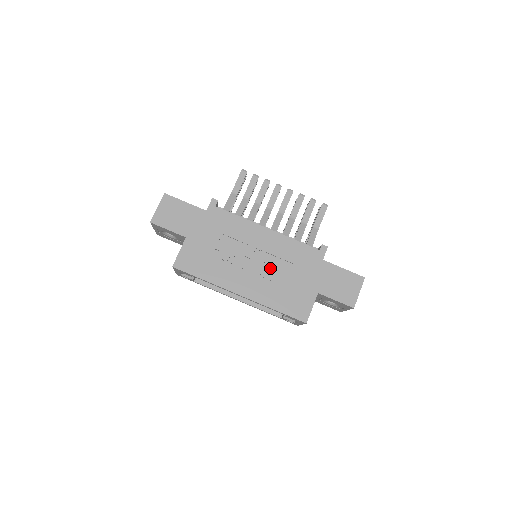
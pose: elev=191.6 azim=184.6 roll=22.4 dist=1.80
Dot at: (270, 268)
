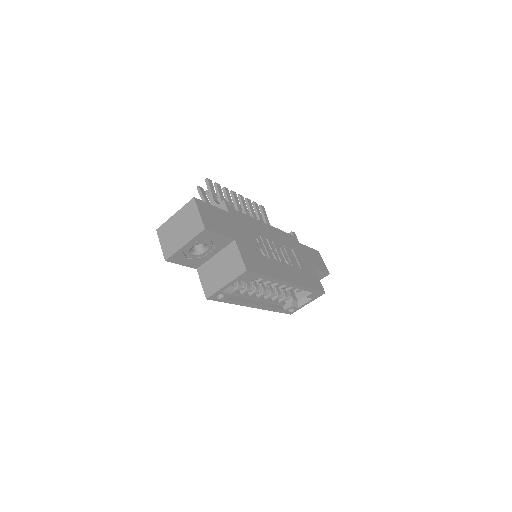
Dot at: (286, 256)
